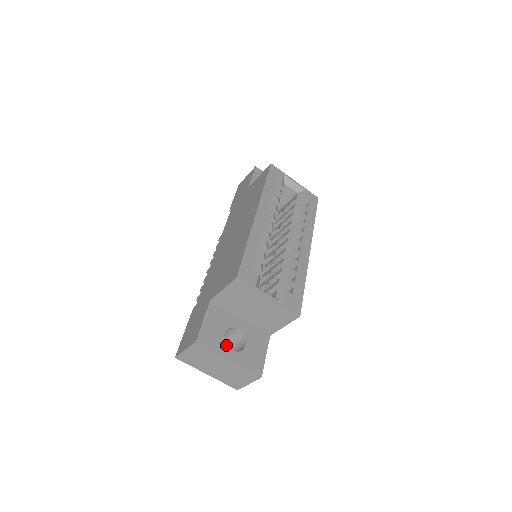
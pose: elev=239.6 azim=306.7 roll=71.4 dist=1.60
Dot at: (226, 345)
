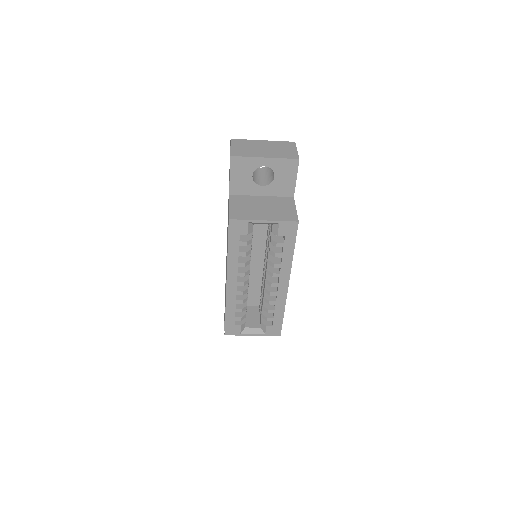
Dot at: occluded
